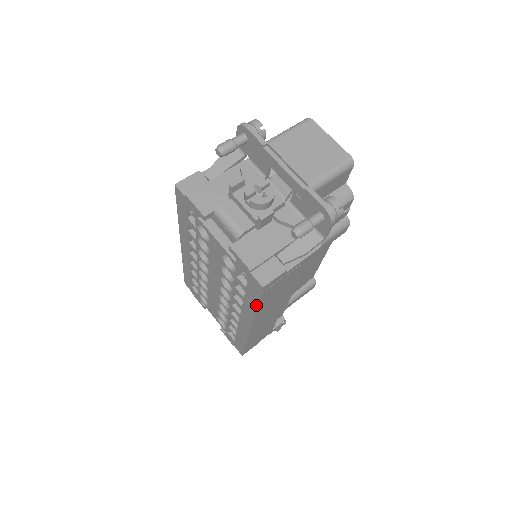
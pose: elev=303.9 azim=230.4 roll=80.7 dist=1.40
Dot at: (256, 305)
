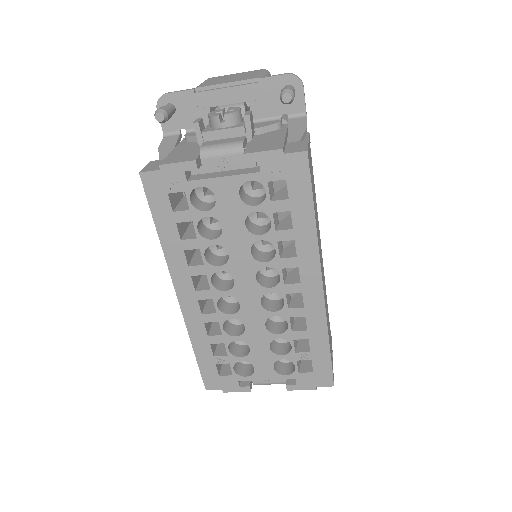
Dot at: (312, 209)
